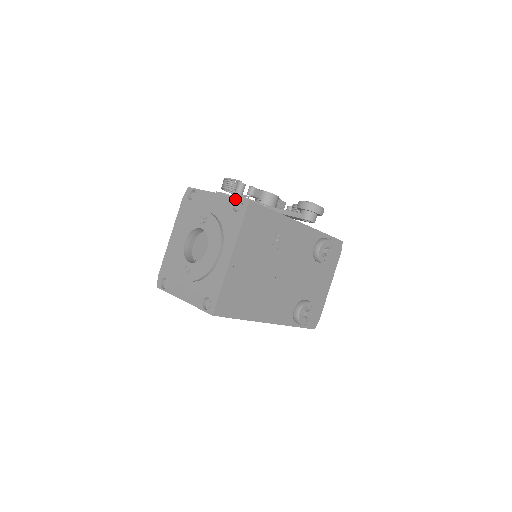
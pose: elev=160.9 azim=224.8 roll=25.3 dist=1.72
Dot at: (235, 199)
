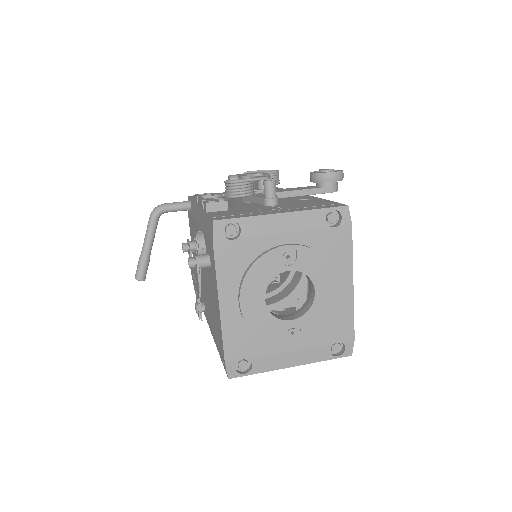
Dot at: (324, 211)
